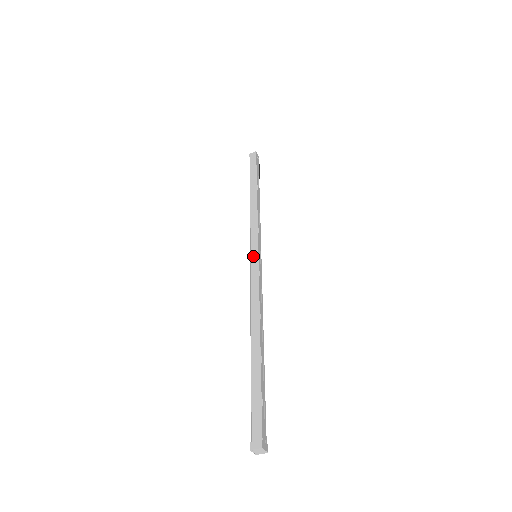
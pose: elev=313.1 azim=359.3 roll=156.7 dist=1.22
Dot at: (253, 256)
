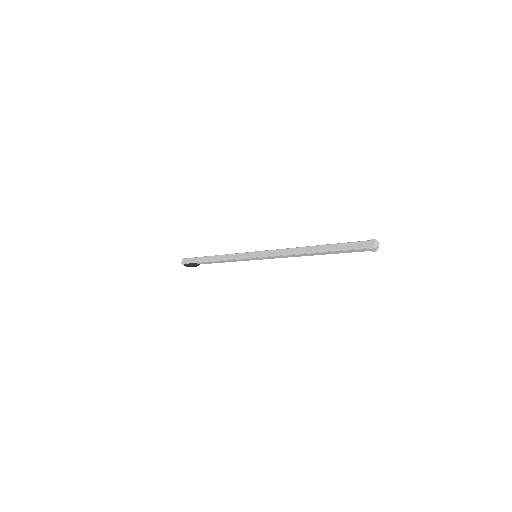
Dot at: (259, 252)
